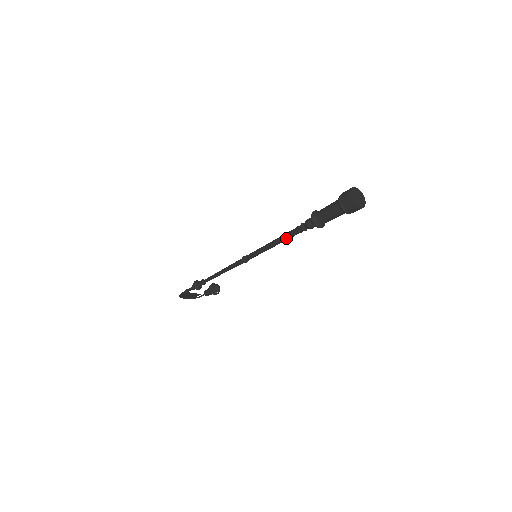
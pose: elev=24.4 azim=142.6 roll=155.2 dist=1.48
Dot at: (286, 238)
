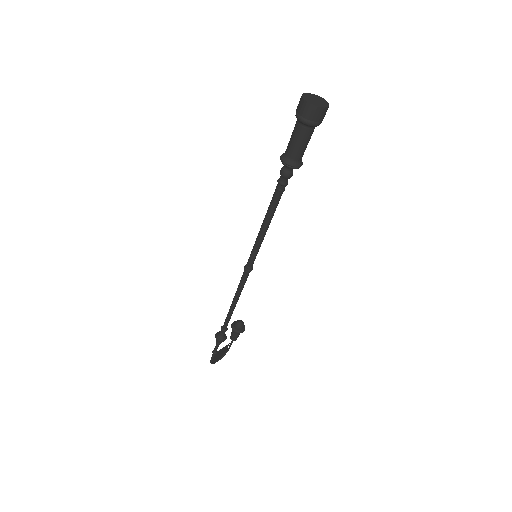
Dot at: (273, 209)
